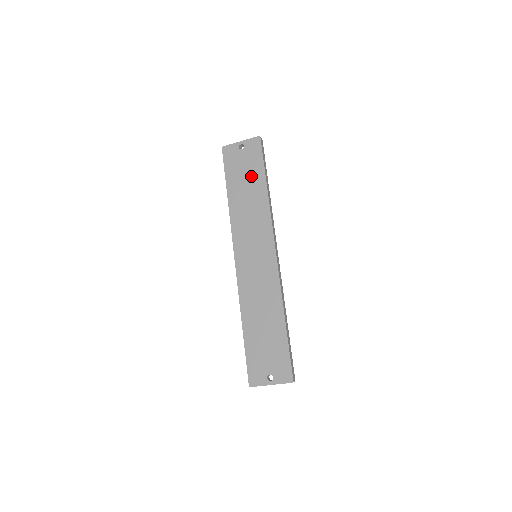
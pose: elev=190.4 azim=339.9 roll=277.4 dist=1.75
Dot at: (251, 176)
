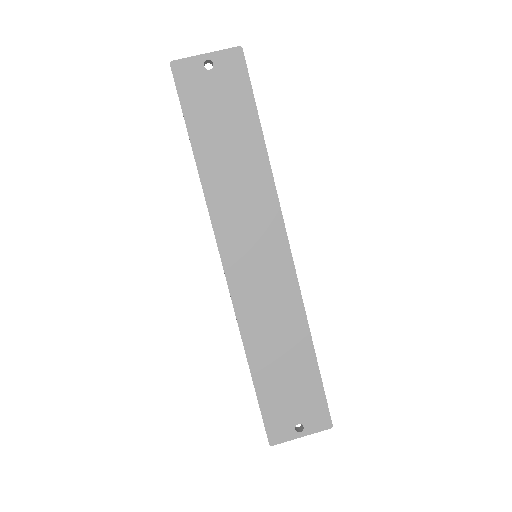
Dot at: (234, 121)
